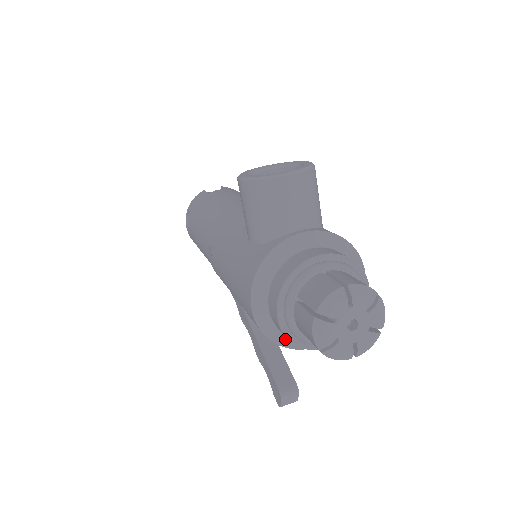
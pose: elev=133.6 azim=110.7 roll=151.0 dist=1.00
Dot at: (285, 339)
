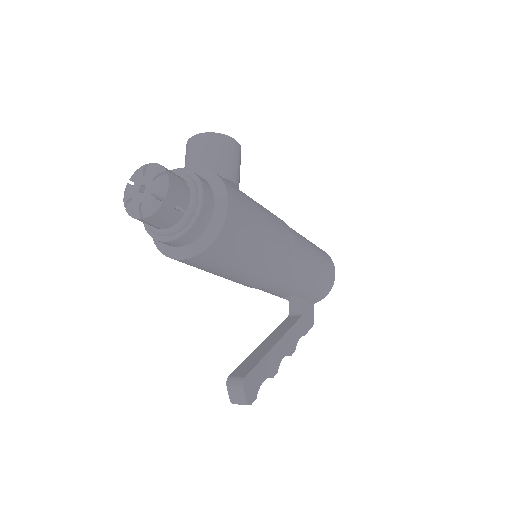
Dot at: (160, 243)
